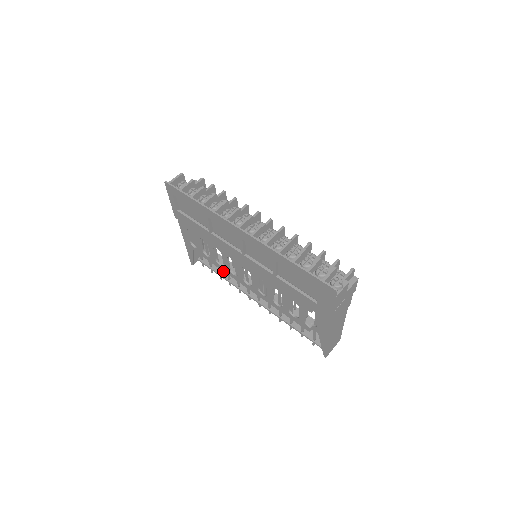
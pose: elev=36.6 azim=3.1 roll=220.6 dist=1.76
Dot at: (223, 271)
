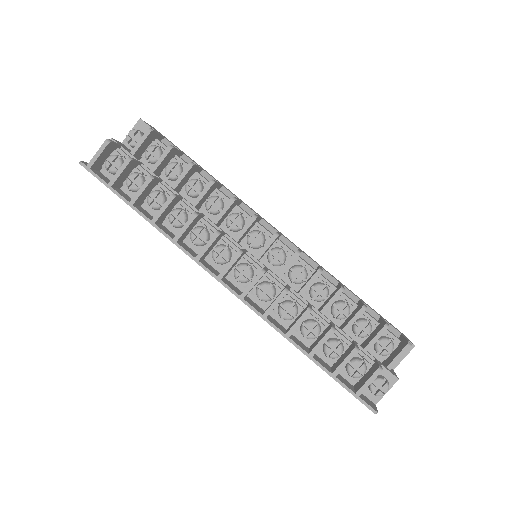
Dot at: occluded
